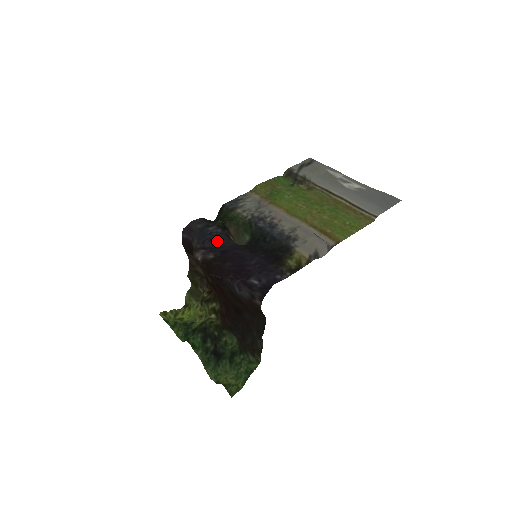
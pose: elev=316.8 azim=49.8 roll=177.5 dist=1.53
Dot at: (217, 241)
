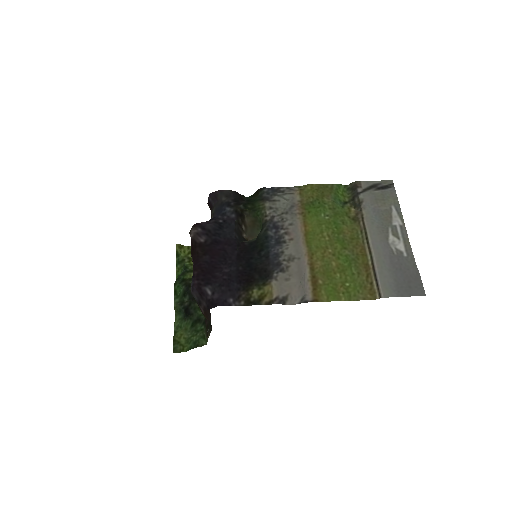
Dot at: (222, 226)
